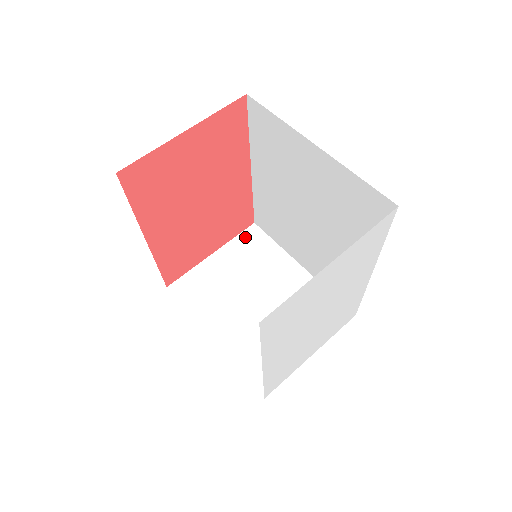
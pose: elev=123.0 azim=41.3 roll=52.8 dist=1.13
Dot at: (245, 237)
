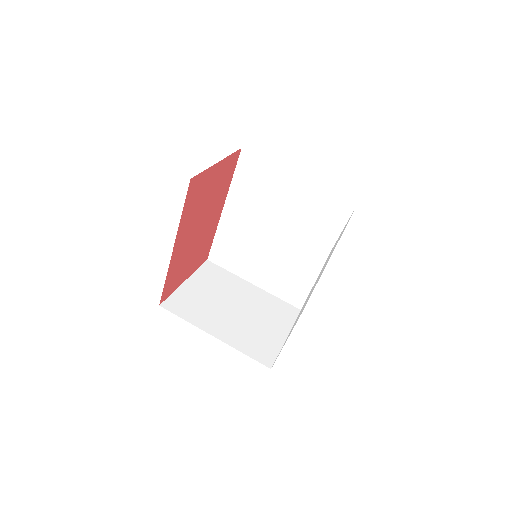
Dot at: (205, 269)
